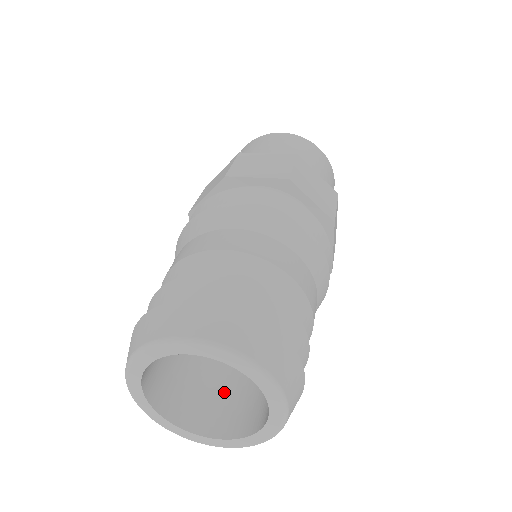
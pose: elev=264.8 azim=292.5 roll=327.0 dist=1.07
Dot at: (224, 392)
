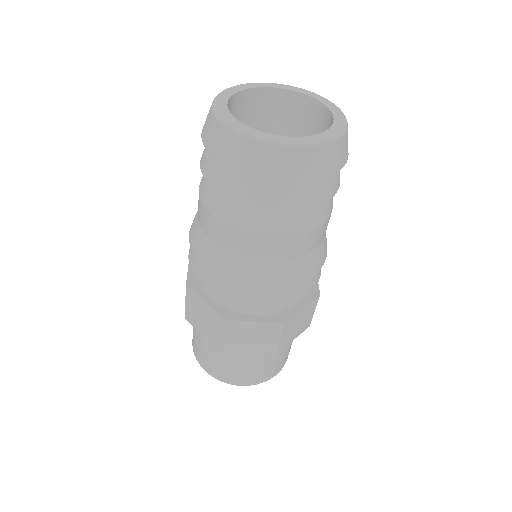
Dot at: occluded
